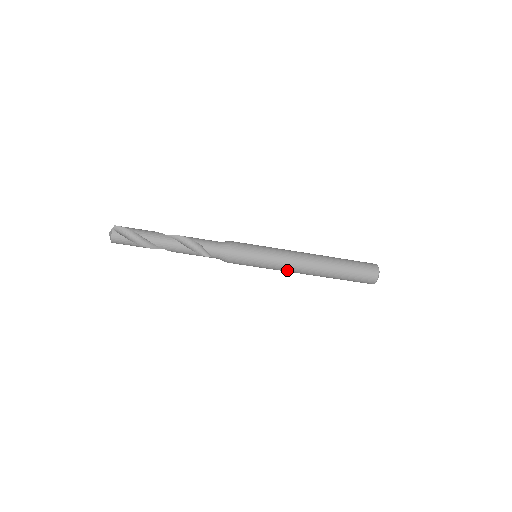
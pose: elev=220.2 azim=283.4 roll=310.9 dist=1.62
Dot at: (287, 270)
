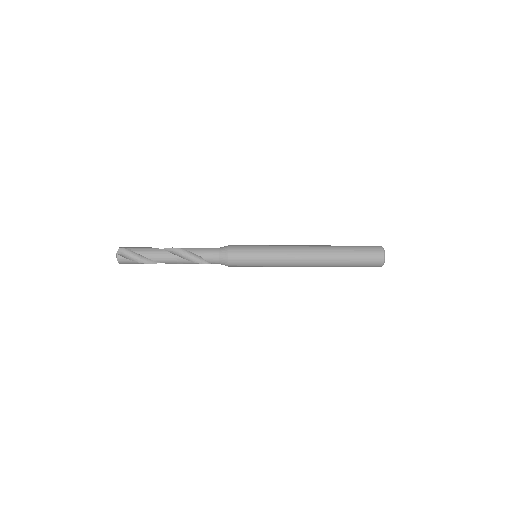
Dot at: (288, 266)
